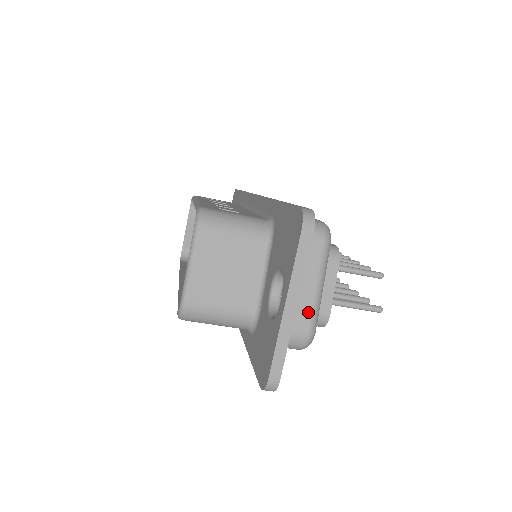
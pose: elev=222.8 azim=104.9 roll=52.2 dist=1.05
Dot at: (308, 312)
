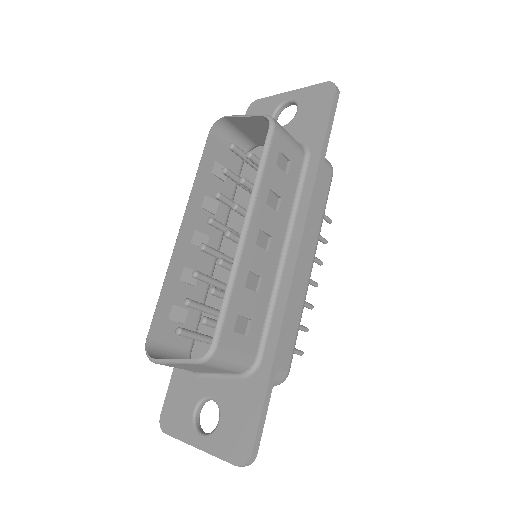
Dot at: occluded
